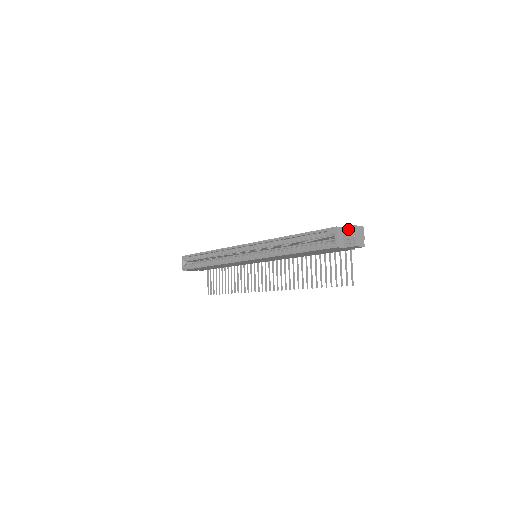
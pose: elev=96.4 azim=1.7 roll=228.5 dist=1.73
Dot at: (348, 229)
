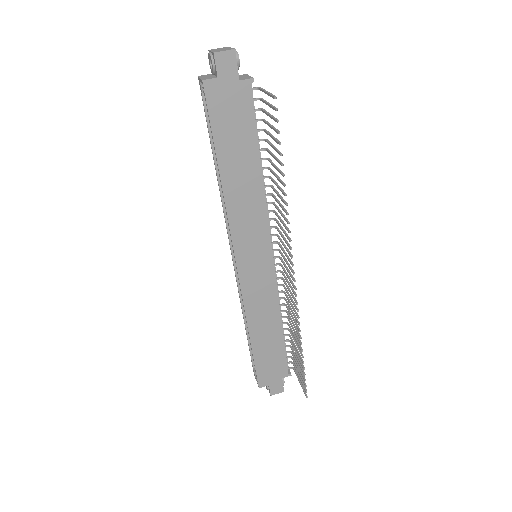
Dot at: (211, 64)
